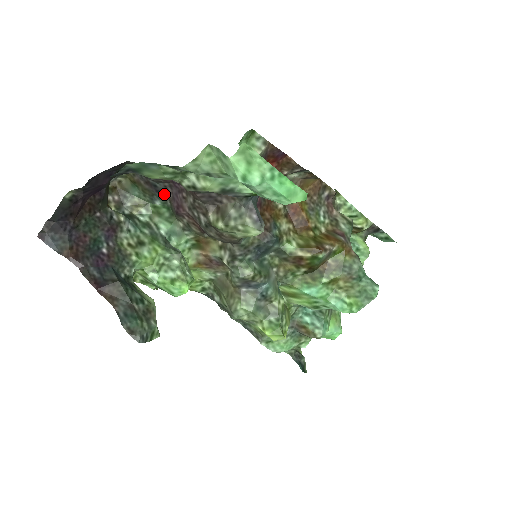
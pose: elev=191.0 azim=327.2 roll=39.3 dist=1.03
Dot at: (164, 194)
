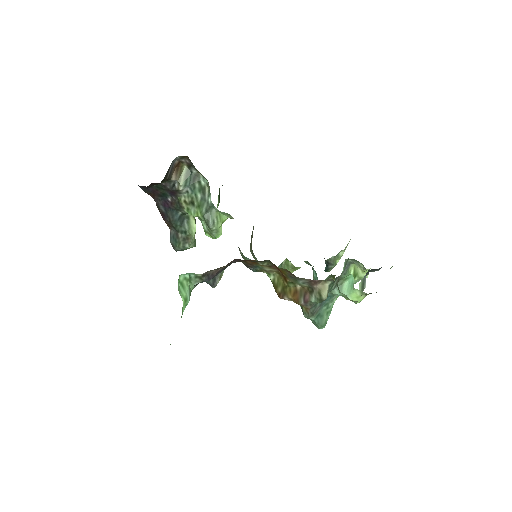
Dot at: occluded
